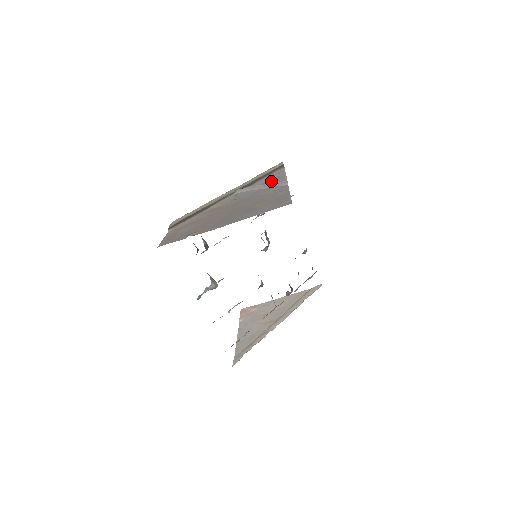
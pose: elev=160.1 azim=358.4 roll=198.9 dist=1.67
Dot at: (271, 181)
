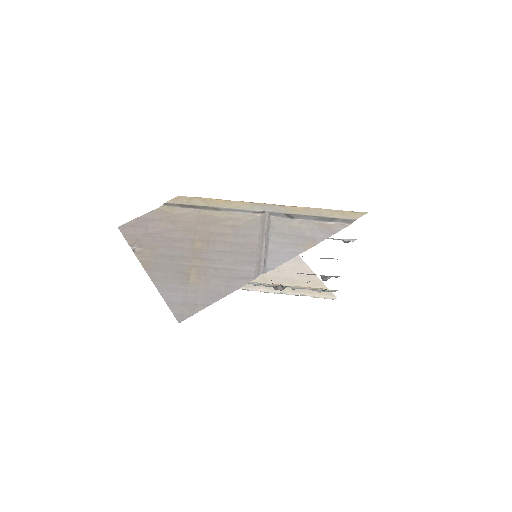
Dot at: (290, 240)
